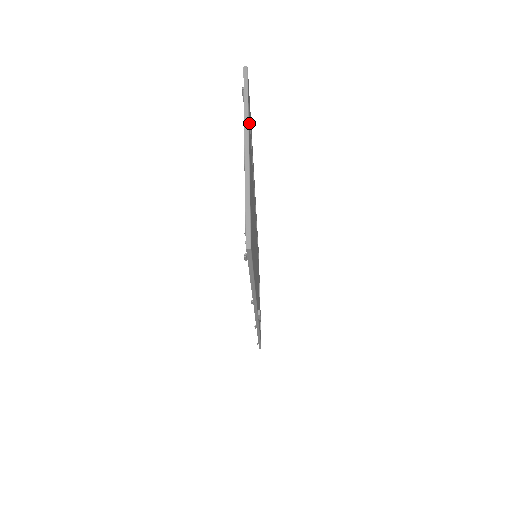
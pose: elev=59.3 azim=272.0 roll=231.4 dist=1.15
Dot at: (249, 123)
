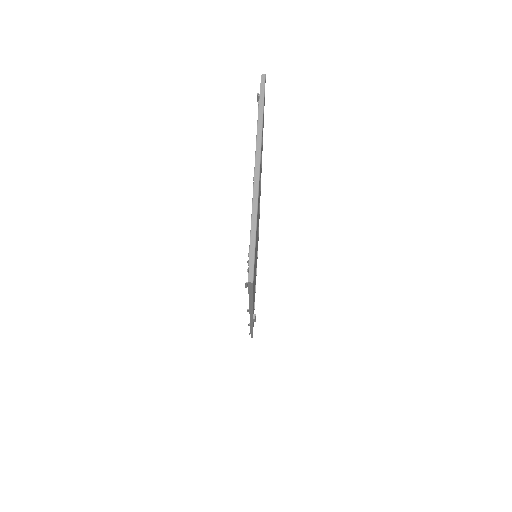
Dot at: occluded
